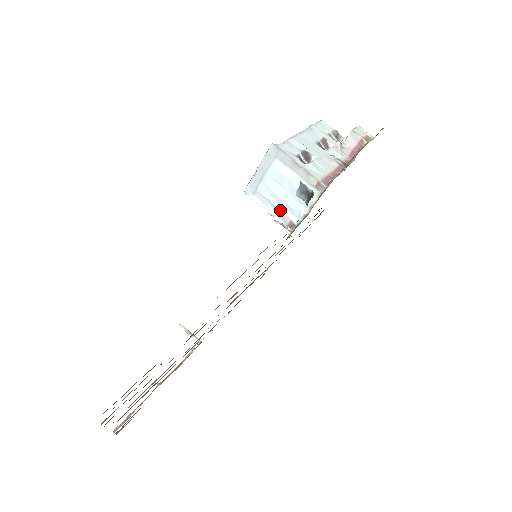
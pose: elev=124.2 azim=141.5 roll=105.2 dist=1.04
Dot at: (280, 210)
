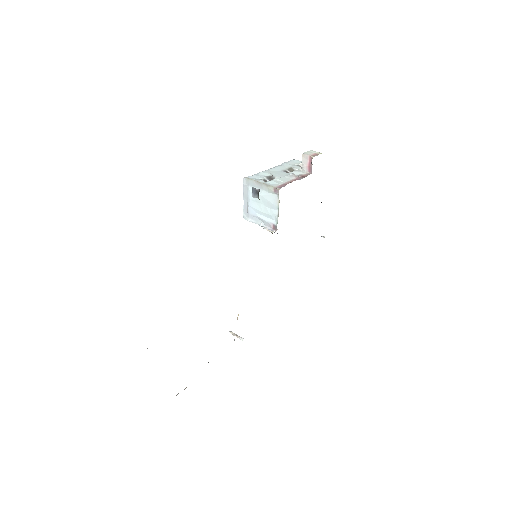
Dot at: (265, 220)
